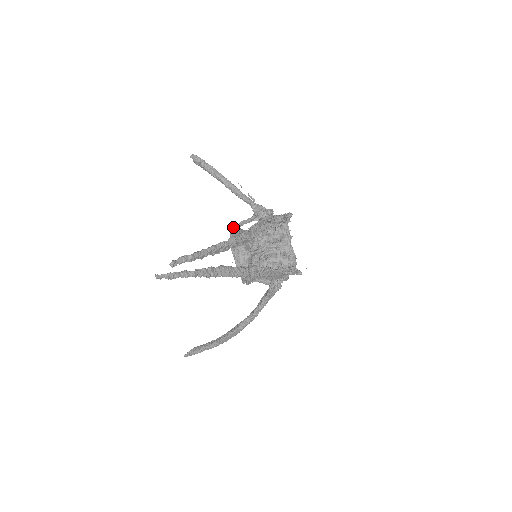
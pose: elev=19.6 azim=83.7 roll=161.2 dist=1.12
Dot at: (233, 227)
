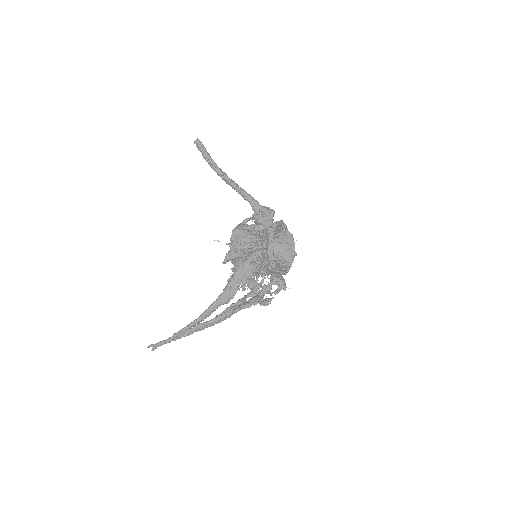
Dot at: (231, 239)
